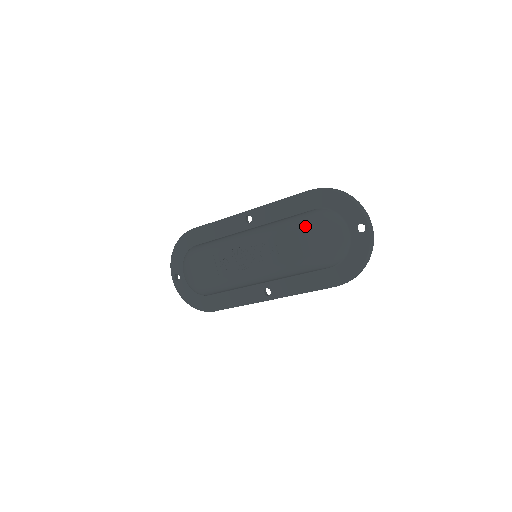
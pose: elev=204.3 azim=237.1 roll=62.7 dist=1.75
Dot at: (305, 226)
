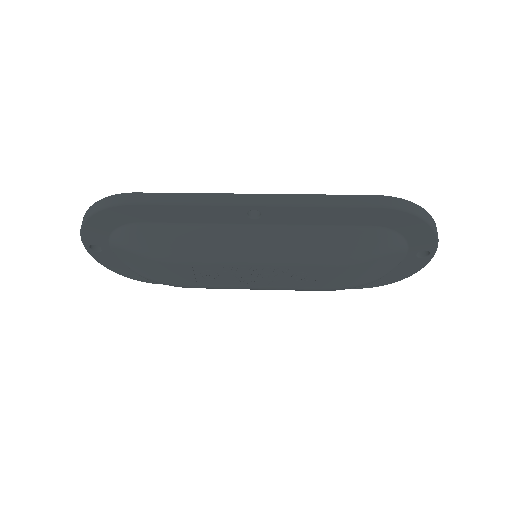
Dot at: (361, 262)
